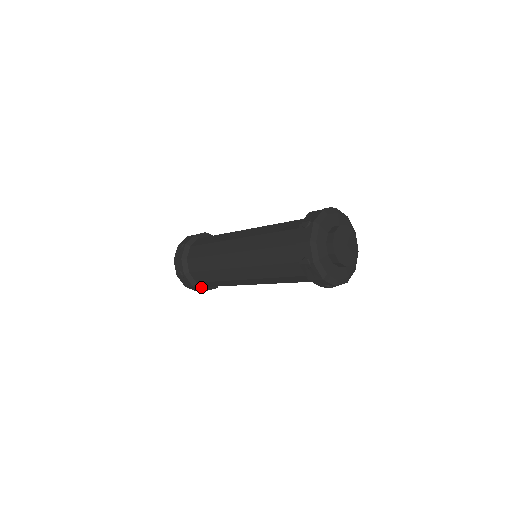
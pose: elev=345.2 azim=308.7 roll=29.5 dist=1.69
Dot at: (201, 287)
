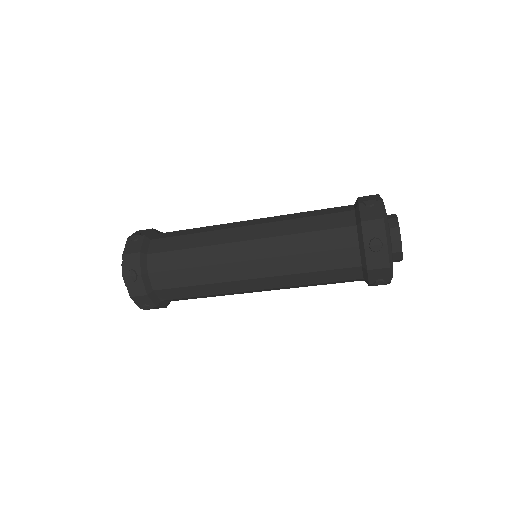
Dot at: occluded
